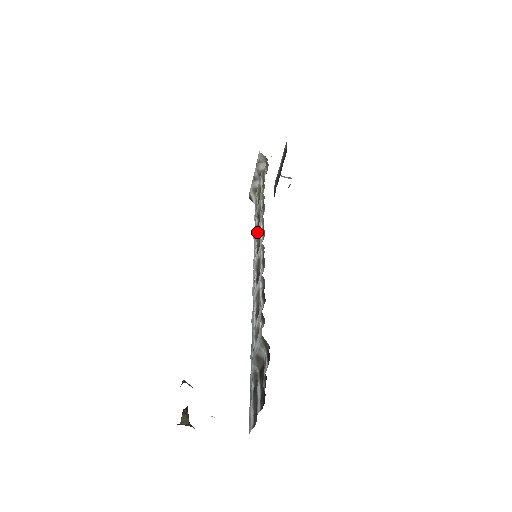
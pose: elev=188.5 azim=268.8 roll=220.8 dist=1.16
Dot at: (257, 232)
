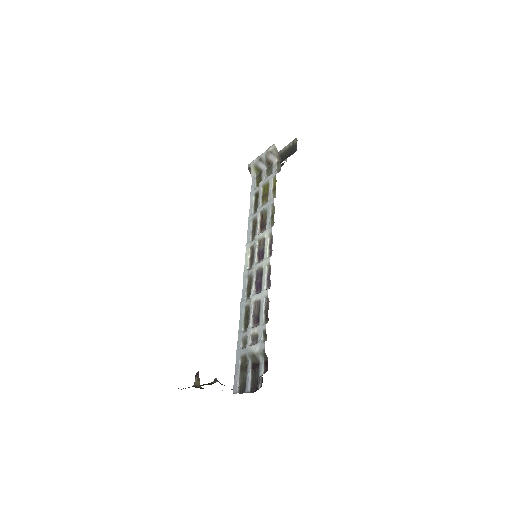
Dot at: (261, 235)
